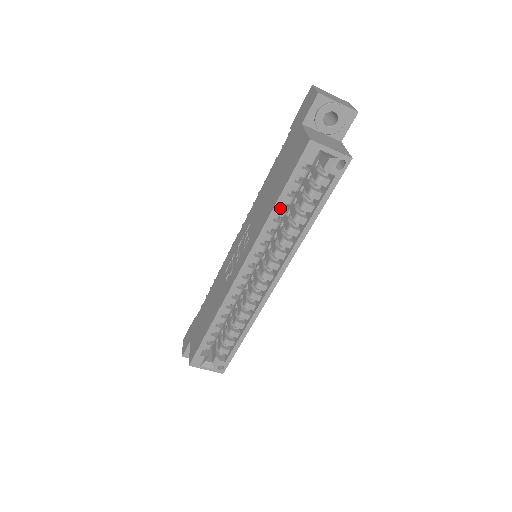
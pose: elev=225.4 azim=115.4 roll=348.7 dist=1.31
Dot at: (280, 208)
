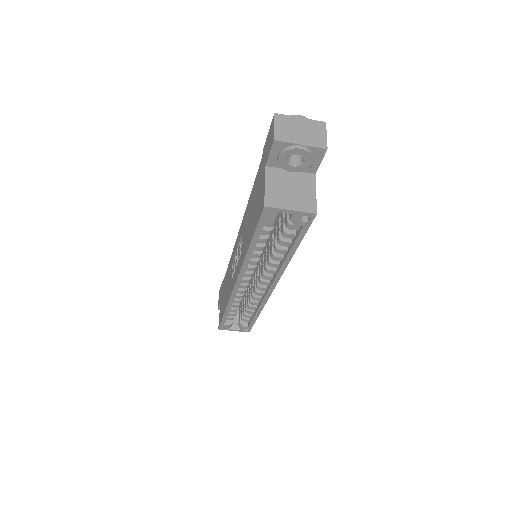
Dot at: (256, 246)
